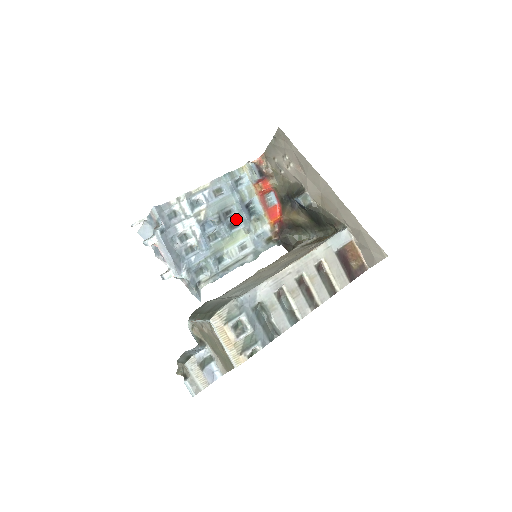
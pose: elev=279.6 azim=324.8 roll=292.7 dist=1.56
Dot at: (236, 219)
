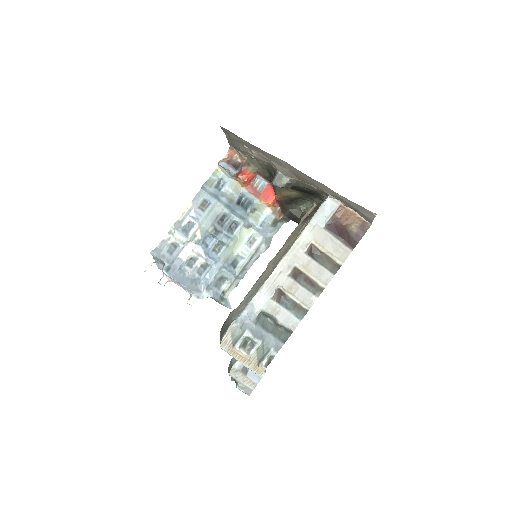
Dot at: (233, 220)
